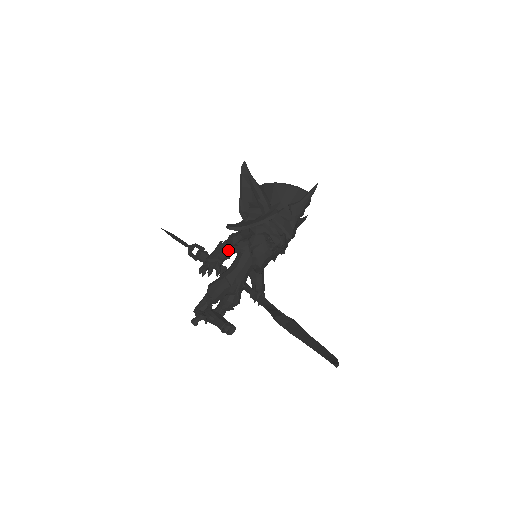
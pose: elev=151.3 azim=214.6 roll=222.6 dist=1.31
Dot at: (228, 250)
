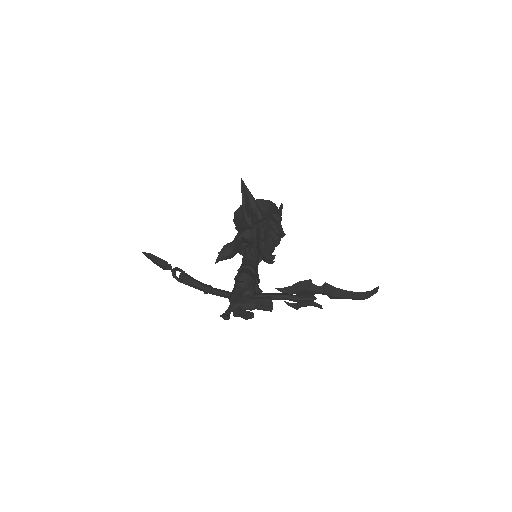
Dot at: occluded
